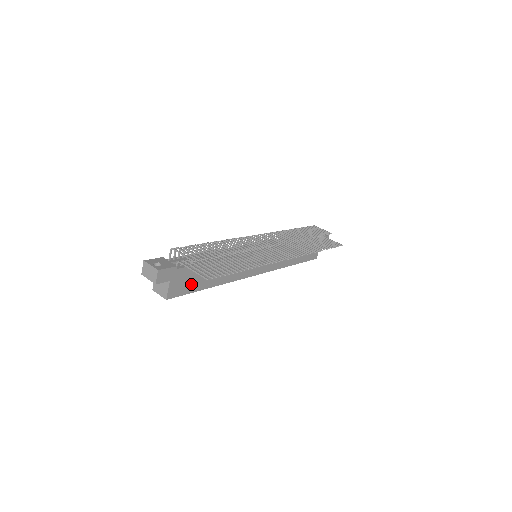
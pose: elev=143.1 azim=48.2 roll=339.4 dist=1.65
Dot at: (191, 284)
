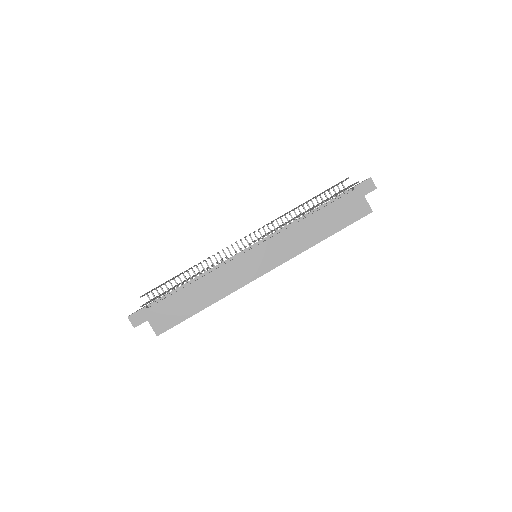
Dot at: (176, 314)
